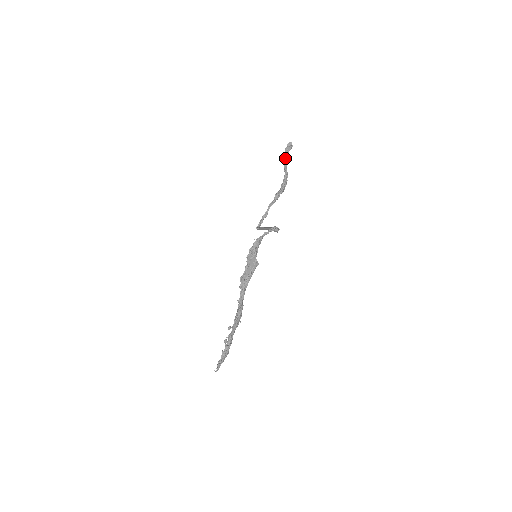
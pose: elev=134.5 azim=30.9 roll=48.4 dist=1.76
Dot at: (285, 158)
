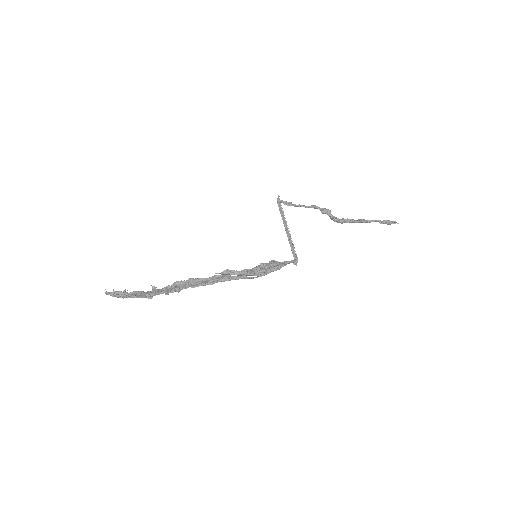
Dot at: (376, 221)
